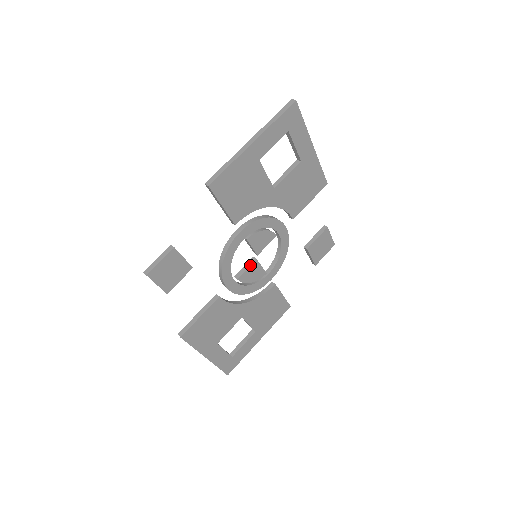
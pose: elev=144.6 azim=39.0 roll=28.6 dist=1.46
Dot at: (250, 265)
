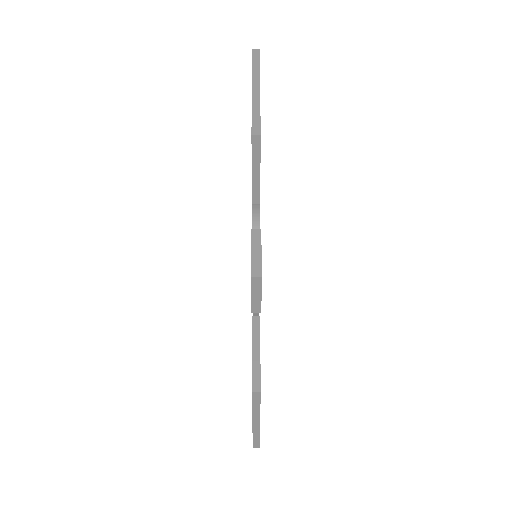
Dot at: occluded
